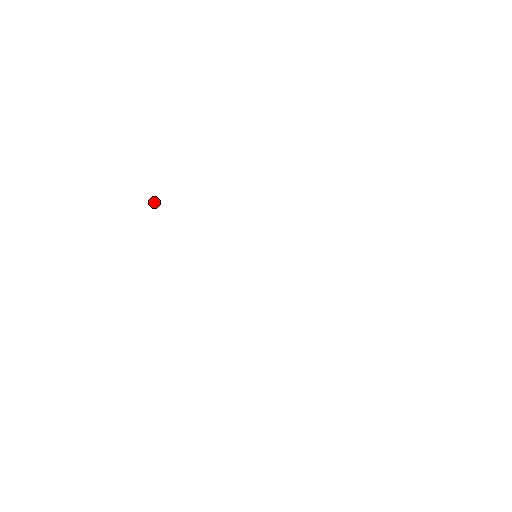
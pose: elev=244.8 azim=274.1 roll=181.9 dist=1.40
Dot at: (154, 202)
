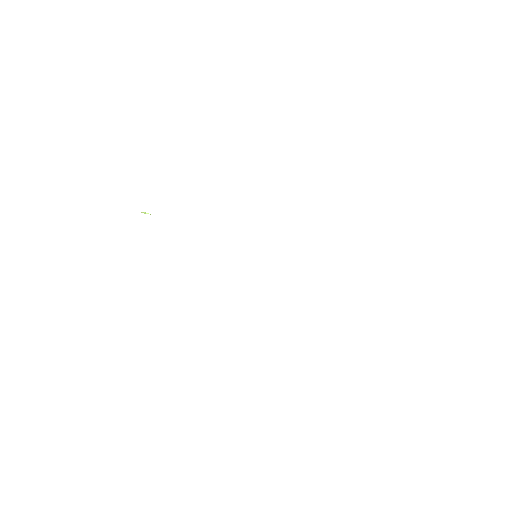
Dot at: occluded
